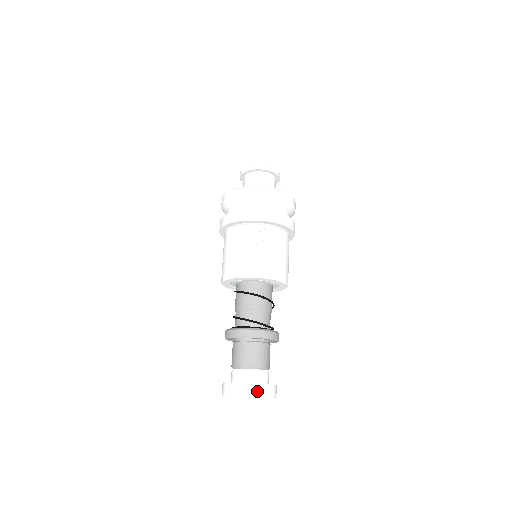
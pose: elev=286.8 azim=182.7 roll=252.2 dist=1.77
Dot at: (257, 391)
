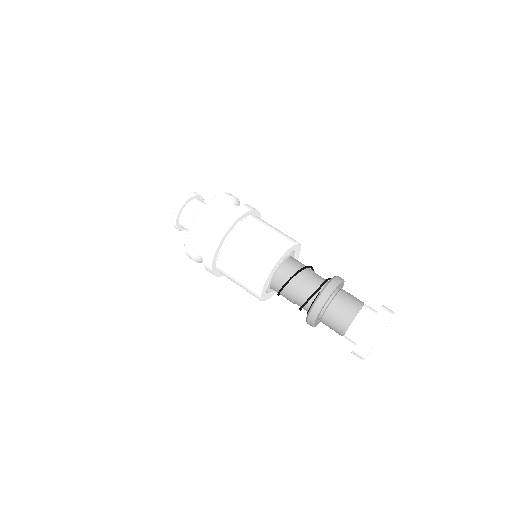
Dot at: (368, 340)
